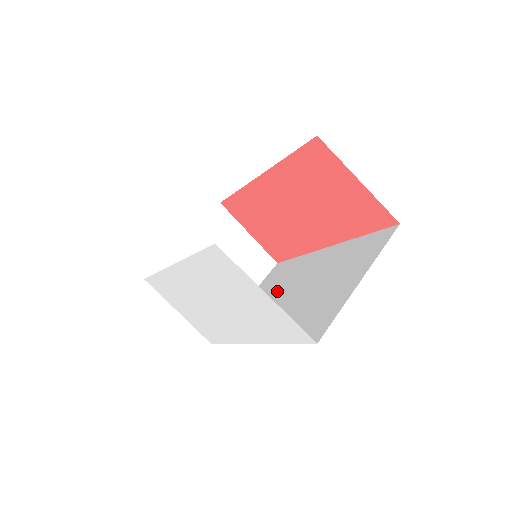
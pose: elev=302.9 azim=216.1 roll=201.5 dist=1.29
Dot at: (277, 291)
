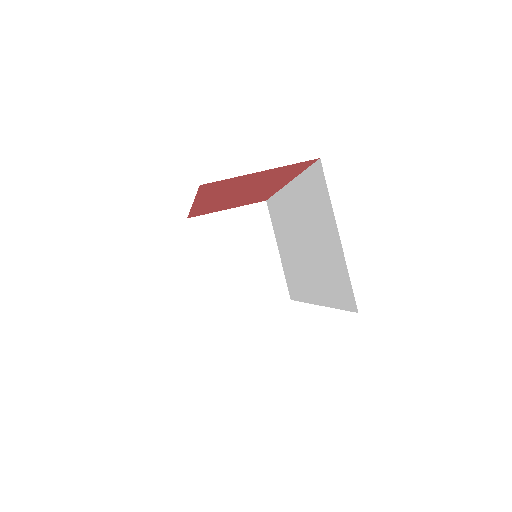
Dot at: (291, 242)
